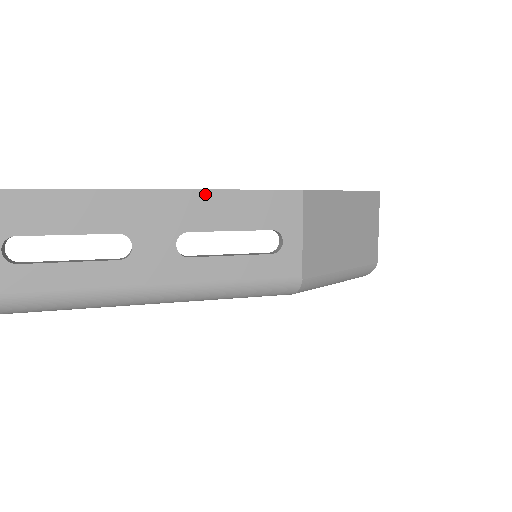
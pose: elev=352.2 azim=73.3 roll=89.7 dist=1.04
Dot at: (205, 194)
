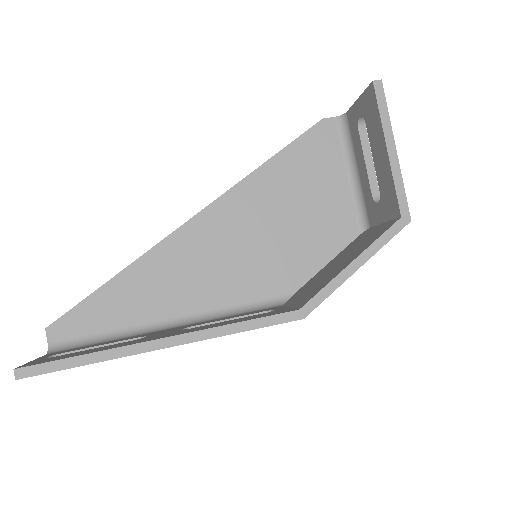
Dot at: (209, 338)
